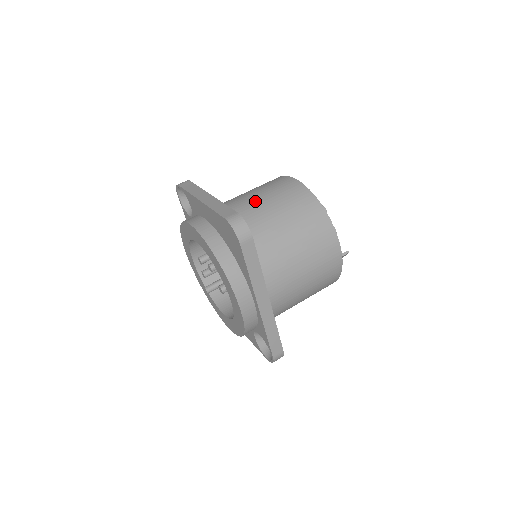
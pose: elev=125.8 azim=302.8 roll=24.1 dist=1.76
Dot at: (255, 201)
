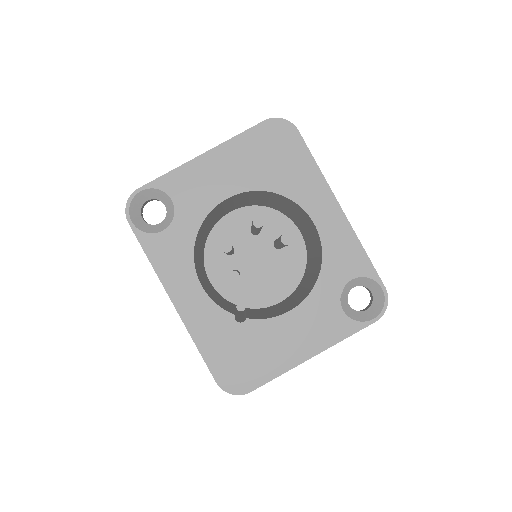
Dot at: occluded
